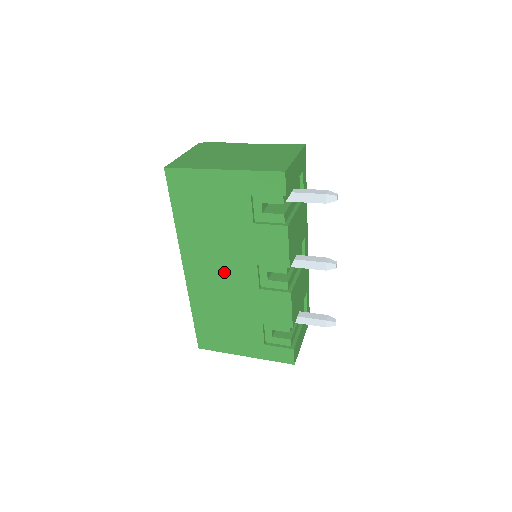
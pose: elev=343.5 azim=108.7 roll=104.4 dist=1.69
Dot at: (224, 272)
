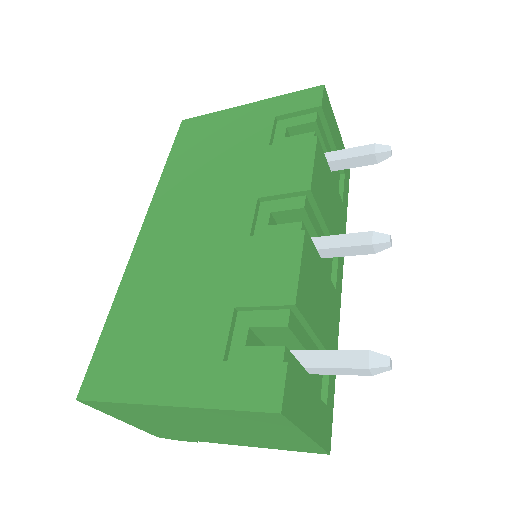
Dot at: (201, 222)
